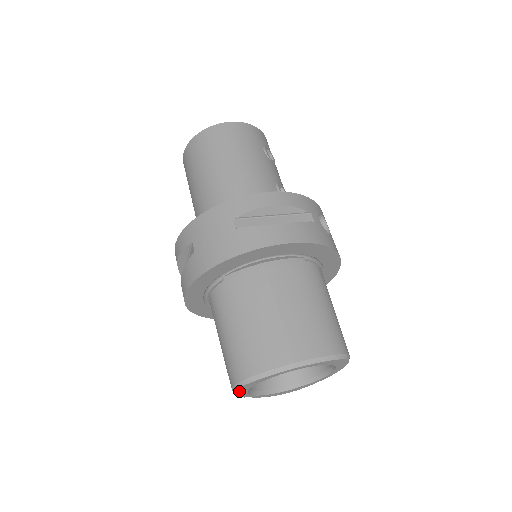
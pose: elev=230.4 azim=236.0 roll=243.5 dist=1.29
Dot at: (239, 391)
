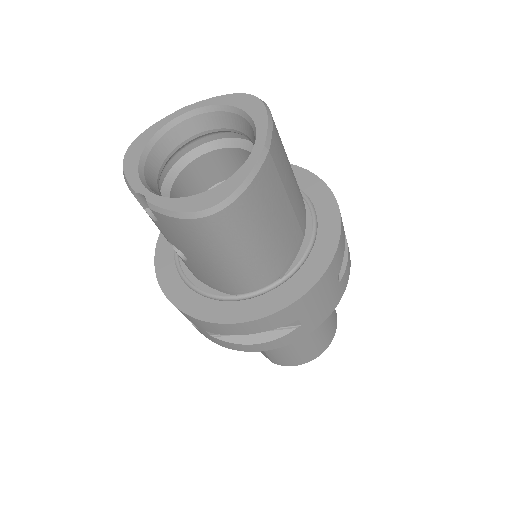
Dot at: (128, 162)
